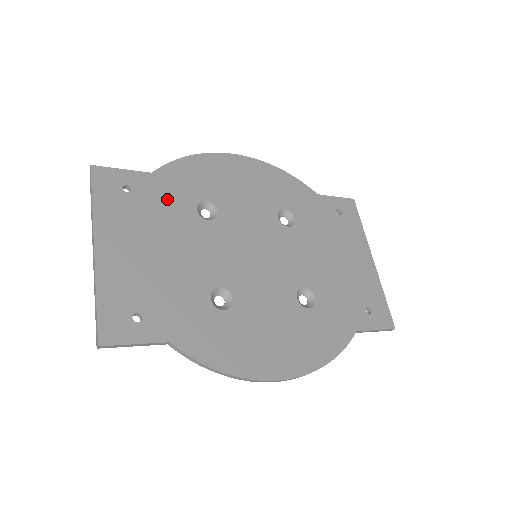
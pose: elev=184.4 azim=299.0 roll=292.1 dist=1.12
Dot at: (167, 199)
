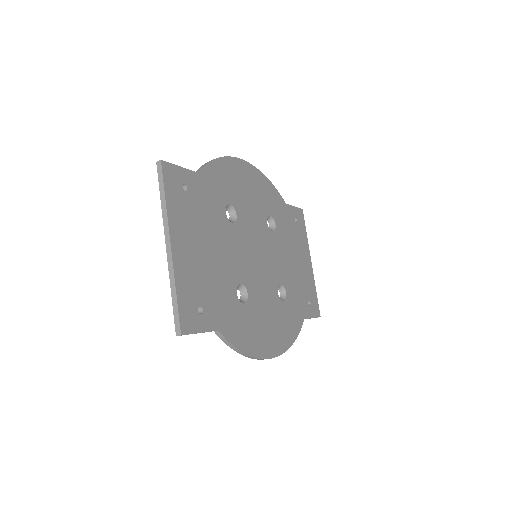
Dot at: (209, 200)
